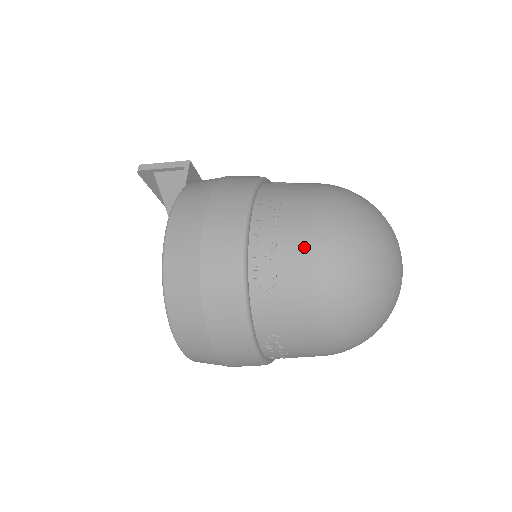
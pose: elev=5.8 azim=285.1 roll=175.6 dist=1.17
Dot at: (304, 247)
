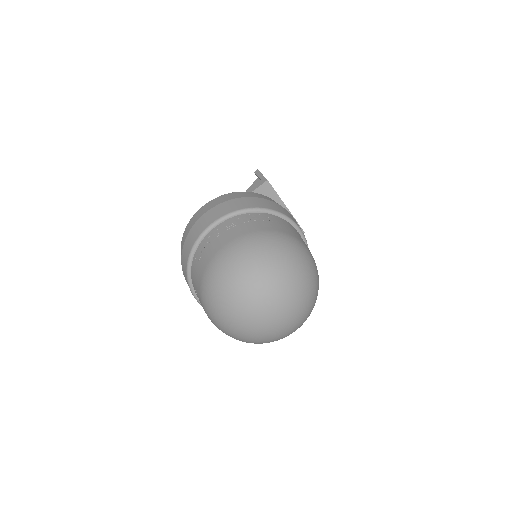
Dot at: (215, 251)
